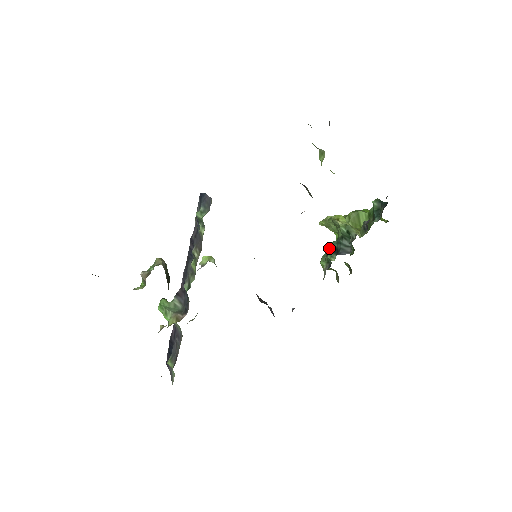
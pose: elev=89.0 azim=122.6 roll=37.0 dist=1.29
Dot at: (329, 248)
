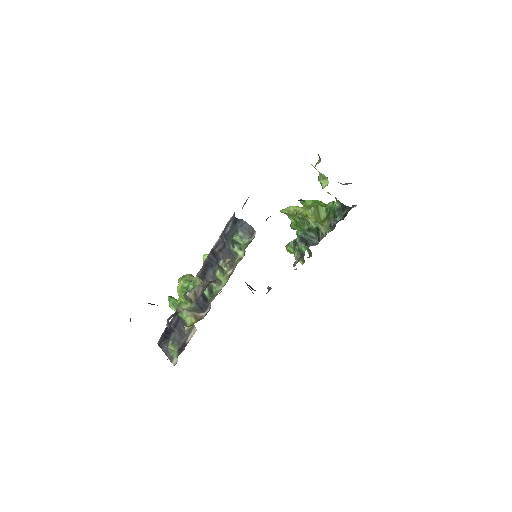
Dot at: (297, 237)
